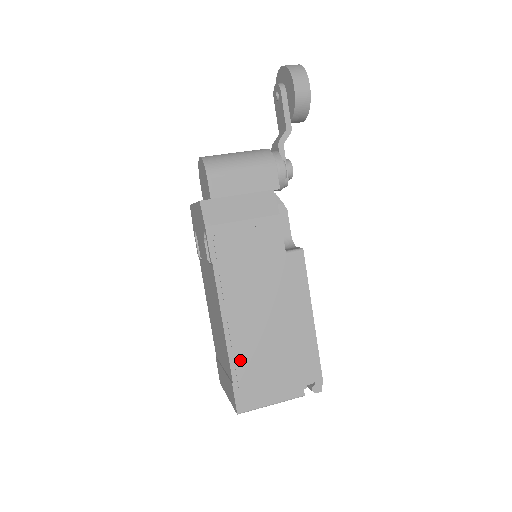
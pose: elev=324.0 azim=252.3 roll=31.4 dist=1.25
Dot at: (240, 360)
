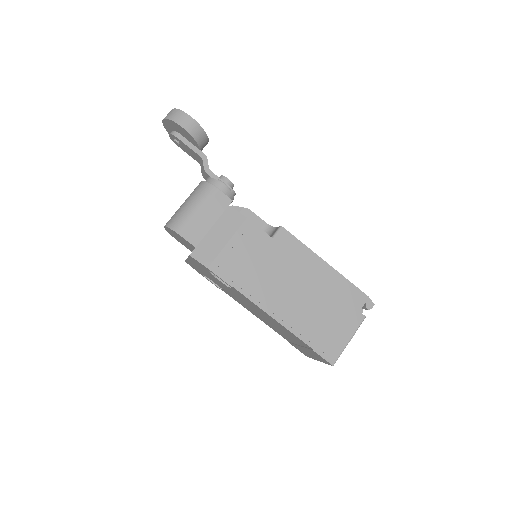
Dot at: (304, 331)
